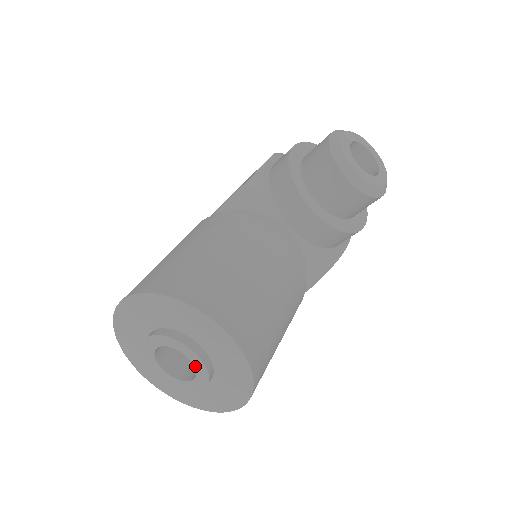
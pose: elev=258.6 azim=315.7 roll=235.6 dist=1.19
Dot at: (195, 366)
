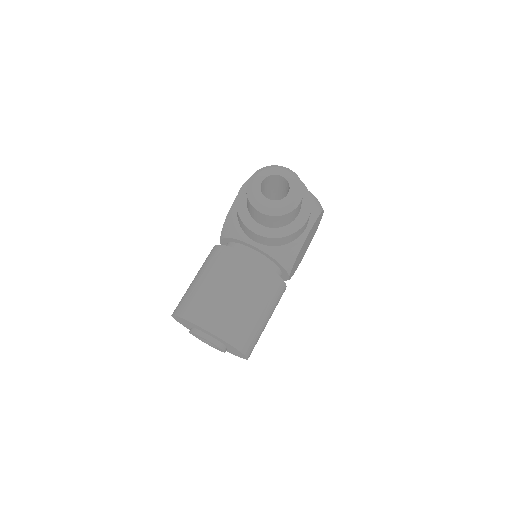
Dot at: occluded
